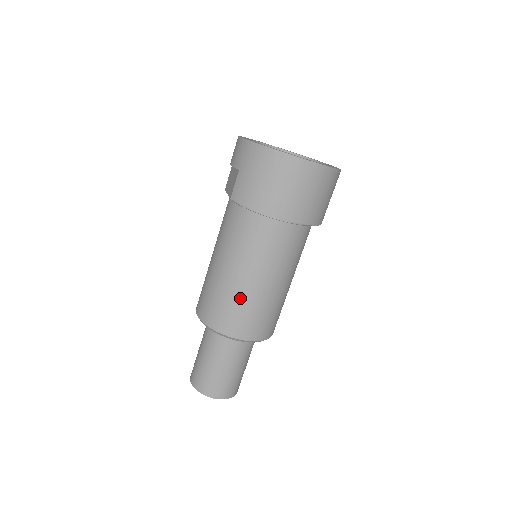
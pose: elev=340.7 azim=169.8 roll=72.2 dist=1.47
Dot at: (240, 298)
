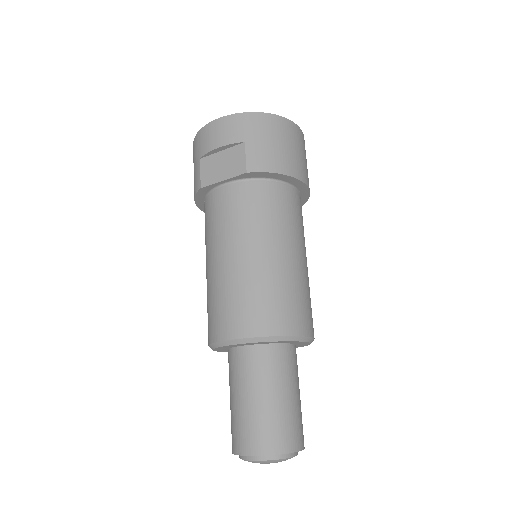
Dot at: (295, 282)
